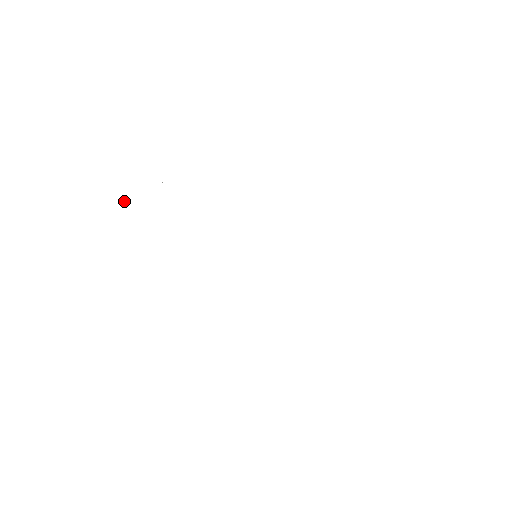
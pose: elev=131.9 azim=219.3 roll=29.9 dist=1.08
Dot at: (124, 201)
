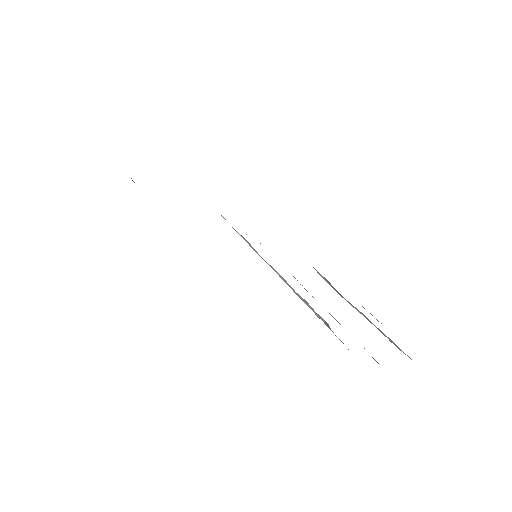
Dot at: occluded
